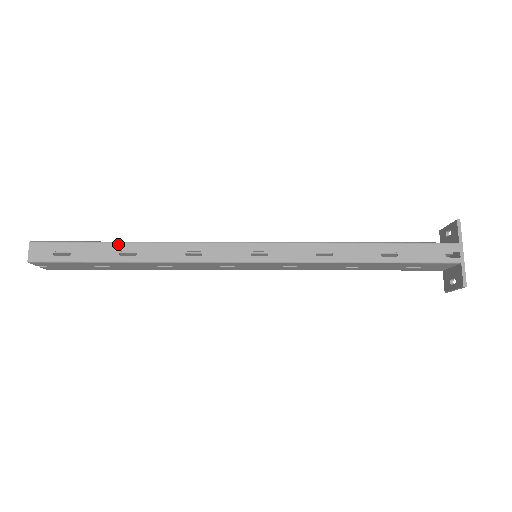
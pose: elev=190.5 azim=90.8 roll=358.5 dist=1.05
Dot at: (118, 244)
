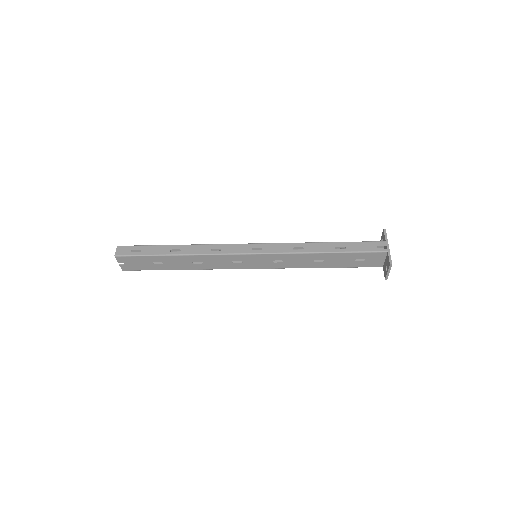
Dot at: (170, 246)
